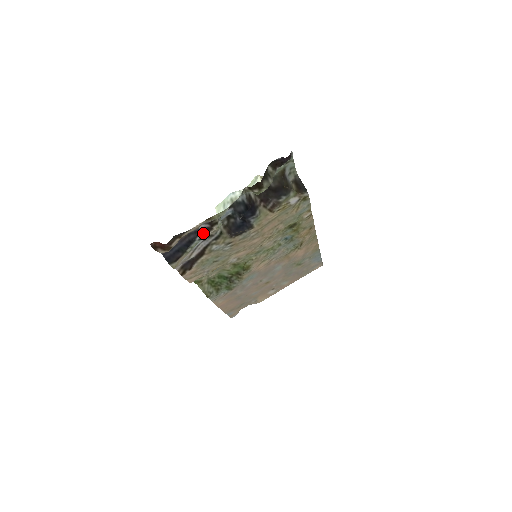
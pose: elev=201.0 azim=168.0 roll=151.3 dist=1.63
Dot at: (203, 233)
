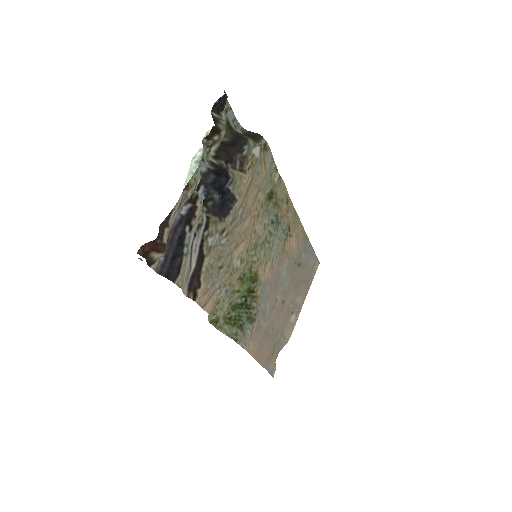
Dot at: (189, 219)
